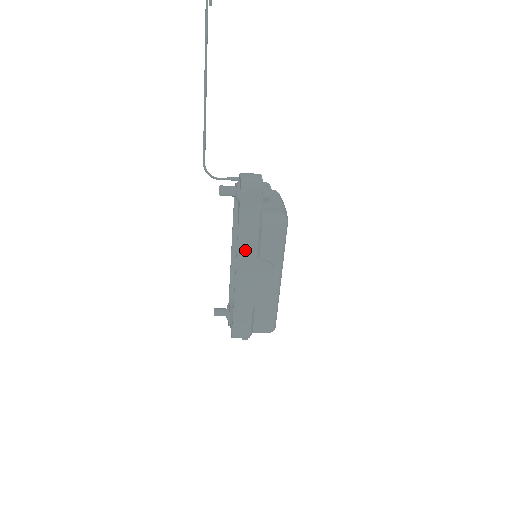
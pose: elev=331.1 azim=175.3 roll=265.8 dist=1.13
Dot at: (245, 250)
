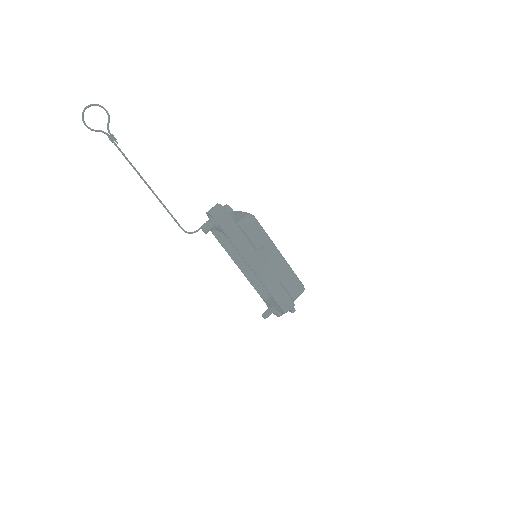
Dot at: (245, 251)
